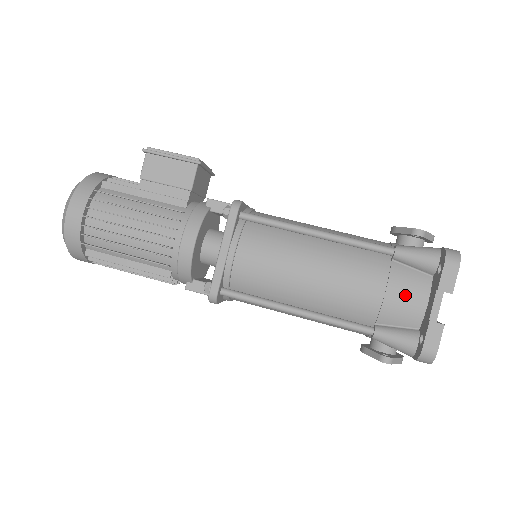
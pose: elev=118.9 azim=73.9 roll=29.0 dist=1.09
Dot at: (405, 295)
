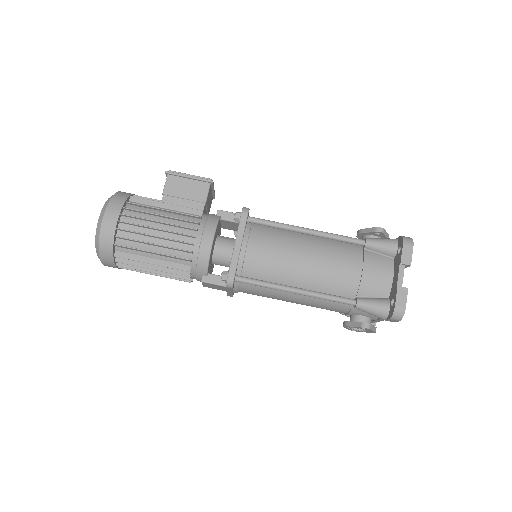
Dot at: (377, 272)
